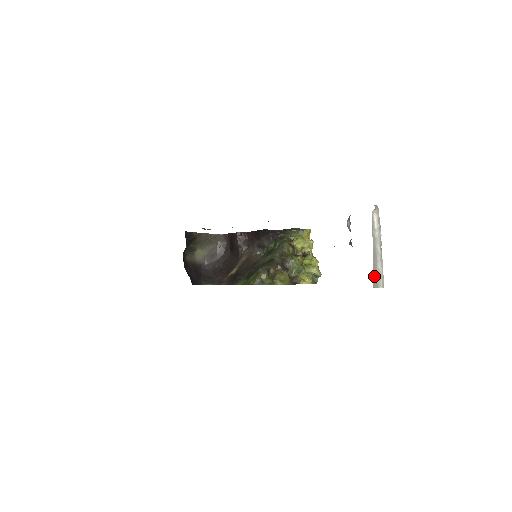
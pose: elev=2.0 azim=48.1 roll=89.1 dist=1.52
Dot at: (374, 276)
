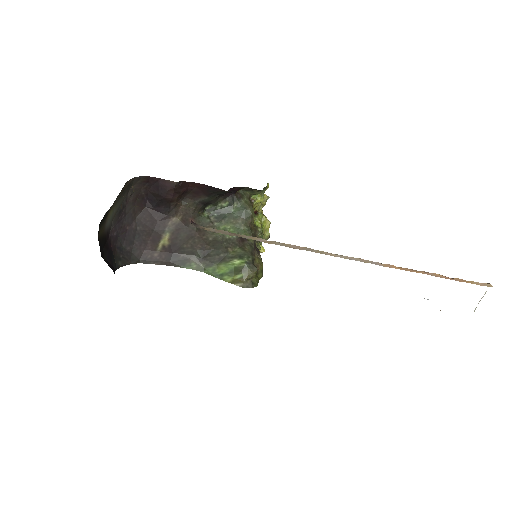
Dot at: occluded
